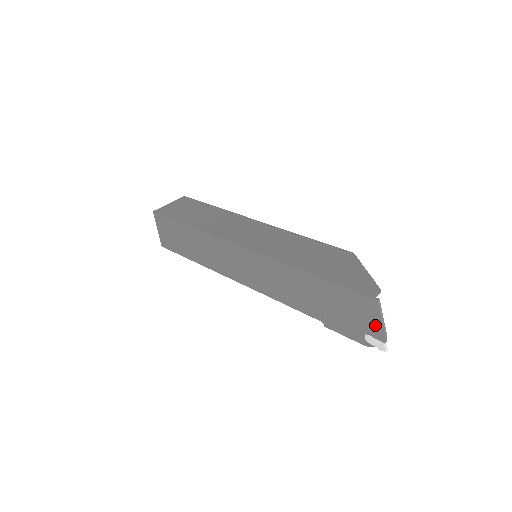
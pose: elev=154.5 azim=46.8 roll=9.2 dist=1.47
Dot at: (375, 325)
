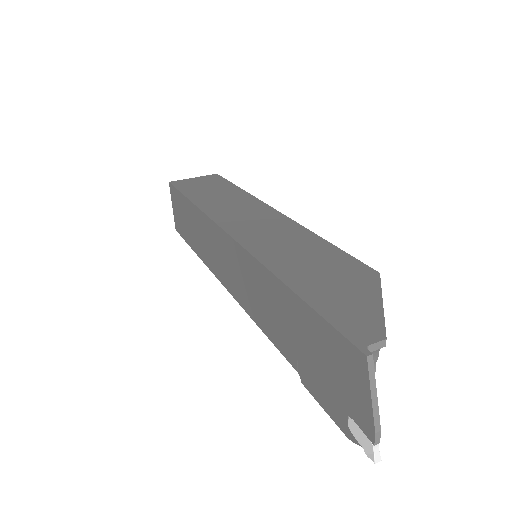
Dot at: (362, 404)
